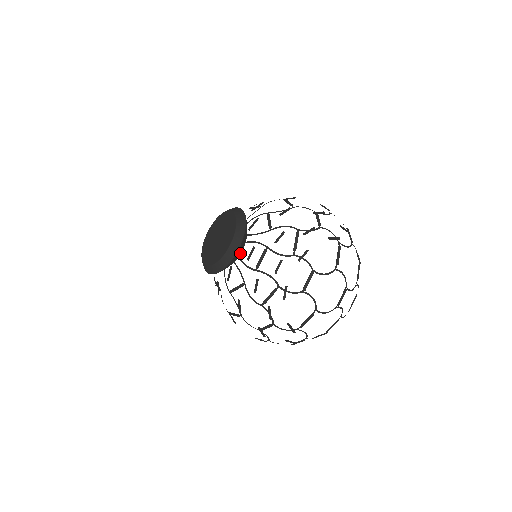
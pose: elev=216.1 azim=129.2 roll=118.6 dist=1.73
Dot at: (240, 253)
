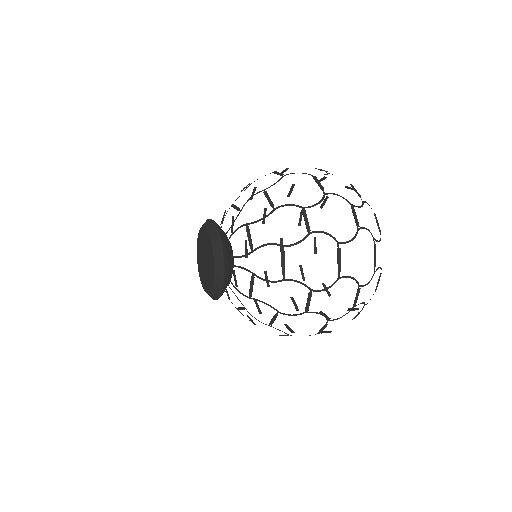
Dot at: (230, 278)
